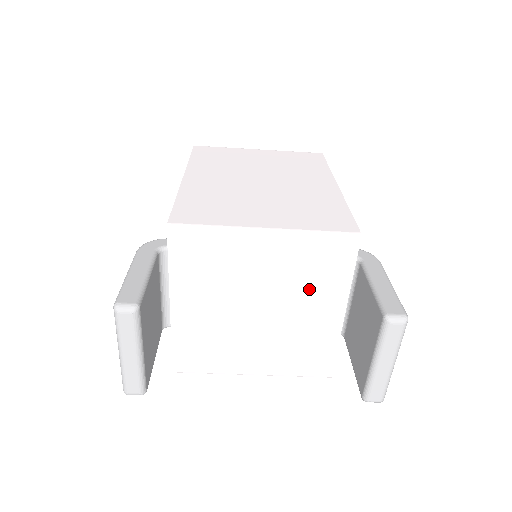
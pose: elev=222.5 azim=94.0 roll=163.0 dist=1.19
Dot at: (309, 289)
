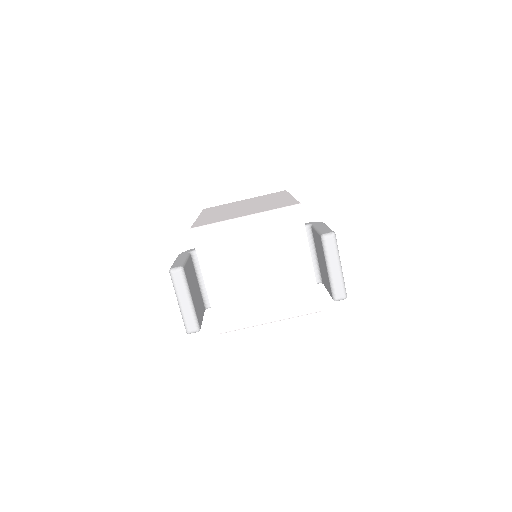
Dot at: (283, 248)
